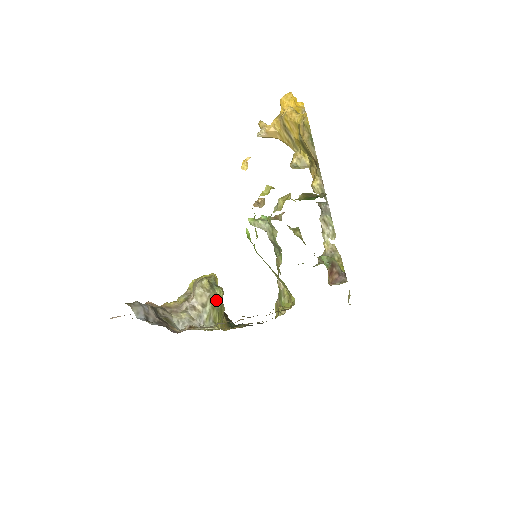
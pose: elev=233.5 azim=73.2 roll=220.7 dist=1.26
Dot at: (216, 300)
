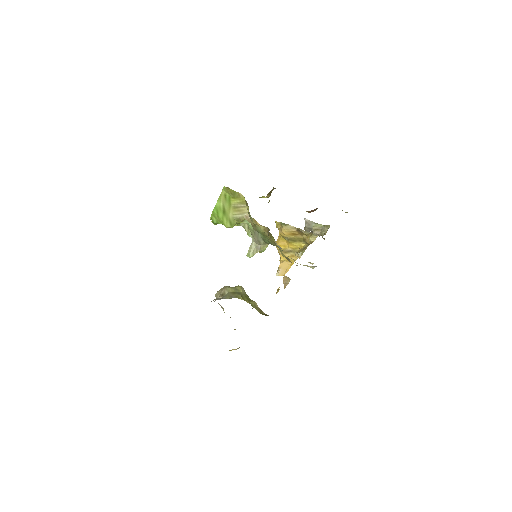
Dot at: (234, 290)
